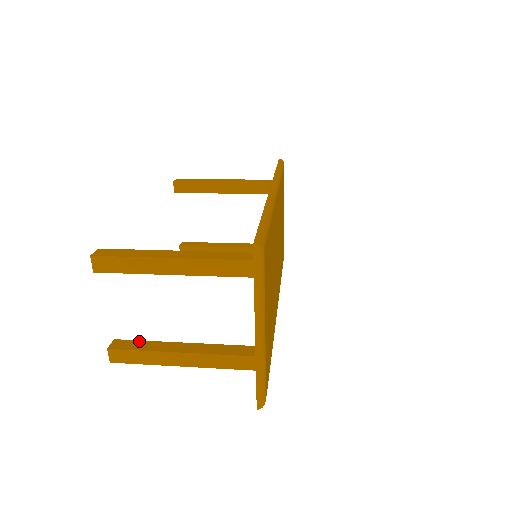
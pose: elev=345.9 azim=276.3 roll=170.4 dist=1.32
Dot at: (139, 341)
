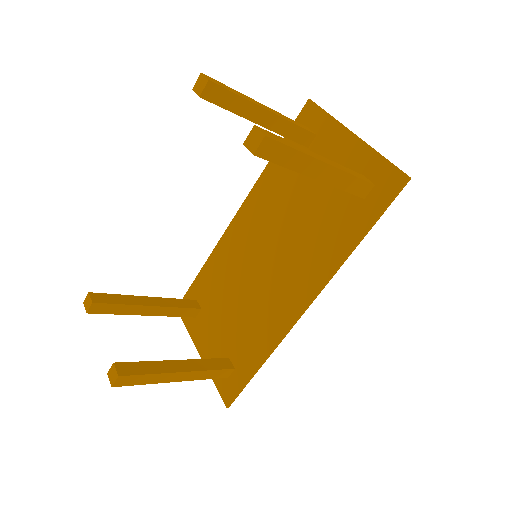
Dot at: occluded
